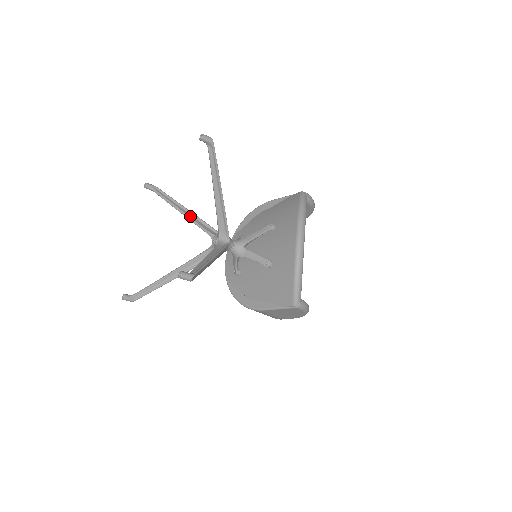
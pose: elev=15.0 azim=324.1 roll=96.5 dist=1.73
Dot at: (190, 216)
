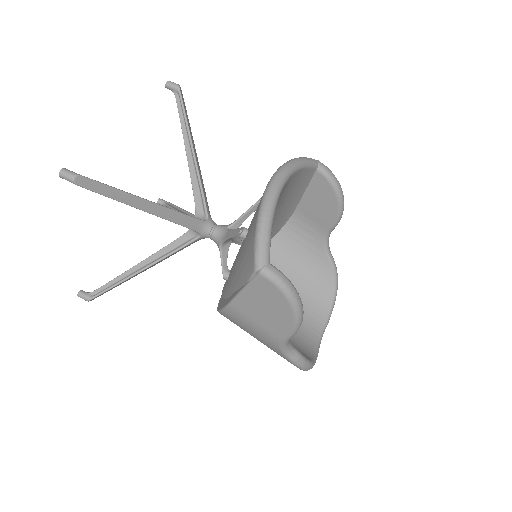
Dot at: occluded
